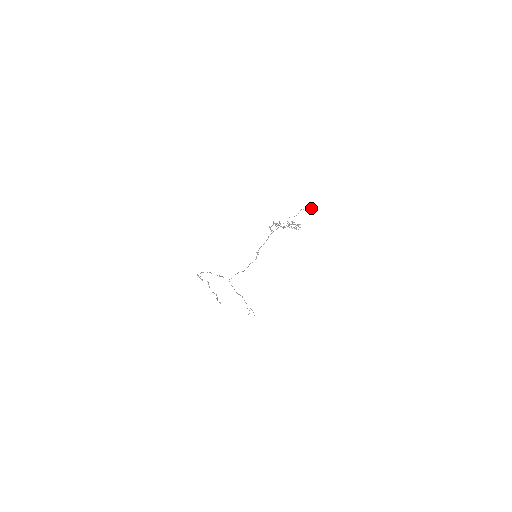
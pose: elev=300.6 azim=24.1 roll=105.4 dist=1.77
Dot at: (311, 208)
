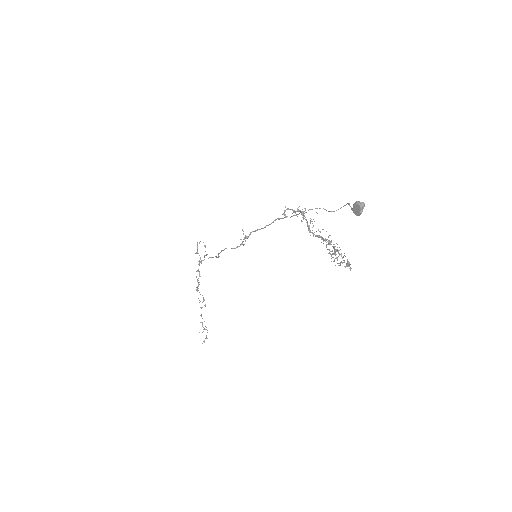
Dot at: (362, 209)
